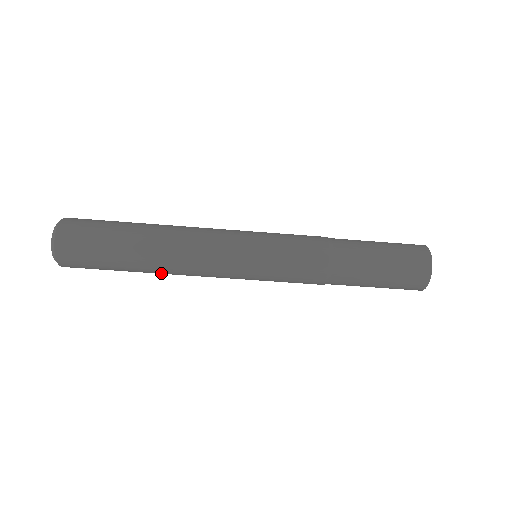
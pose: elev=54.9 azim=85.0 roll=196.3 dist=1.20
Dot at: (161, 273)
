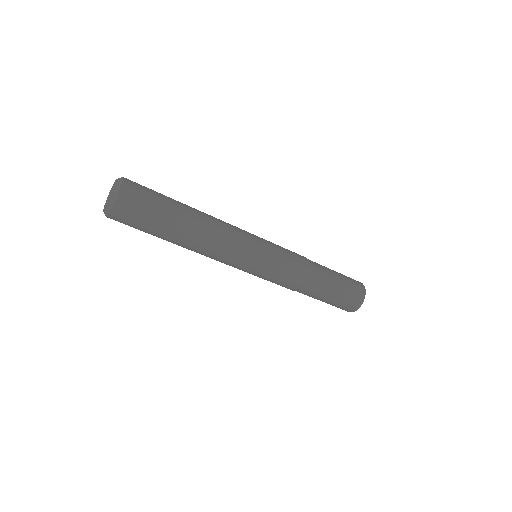
Dot at: occluded
